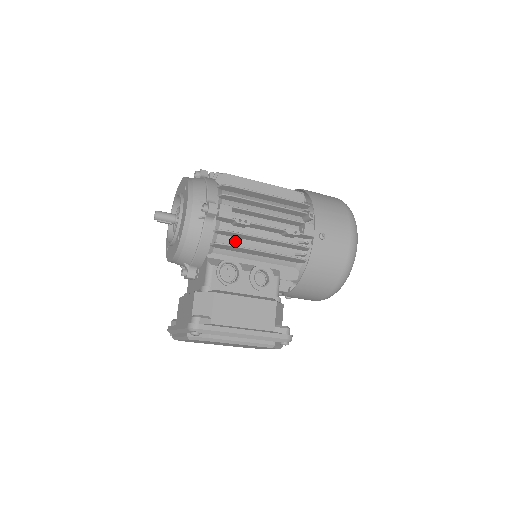
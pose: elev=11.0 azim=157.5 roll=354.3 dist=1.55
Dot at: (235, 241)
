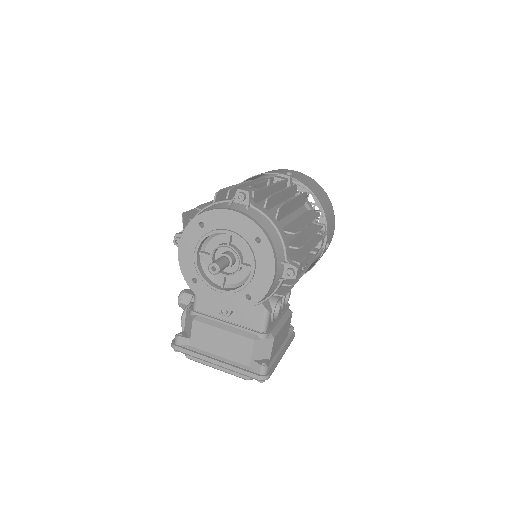
Dot at: occluded
